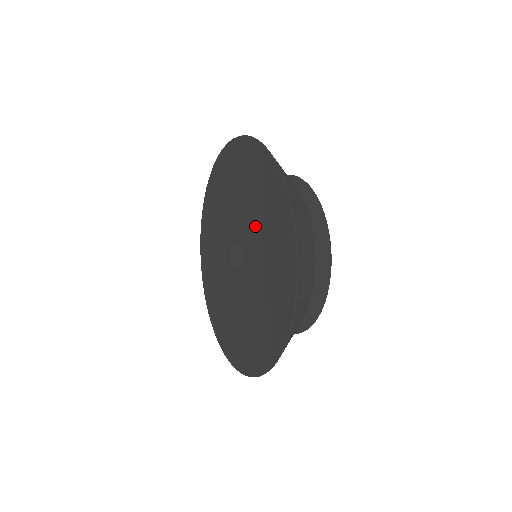
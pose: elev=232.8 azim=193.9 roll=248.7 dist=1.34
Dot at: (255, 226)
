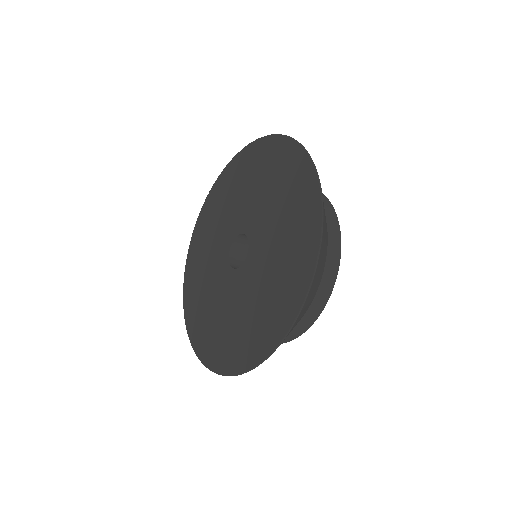
Dot at: (267, 209)
